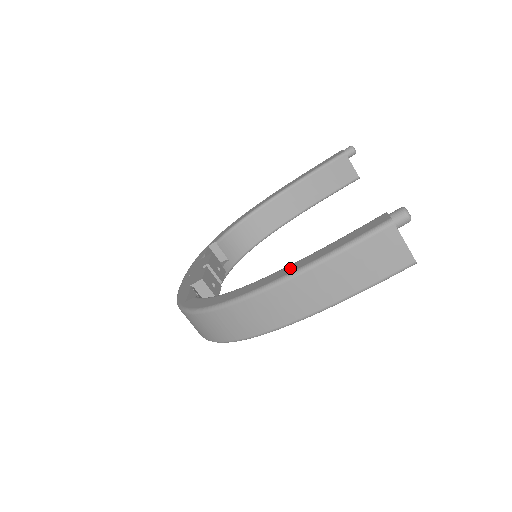
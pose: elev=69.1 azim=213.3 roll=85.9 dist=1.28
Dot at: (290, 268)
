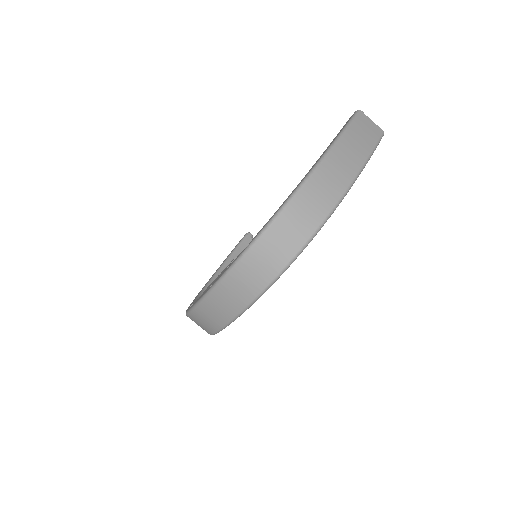
Dot at: occluded
